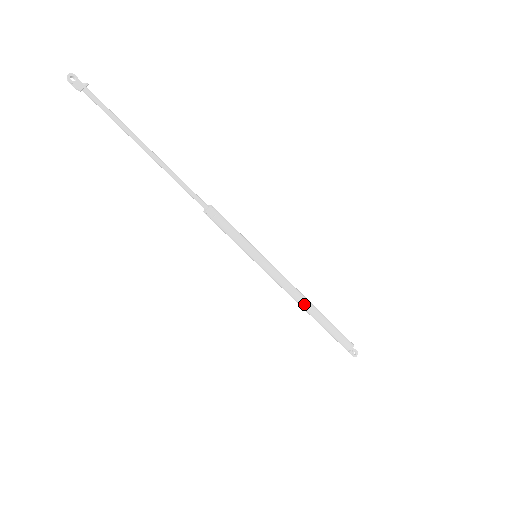
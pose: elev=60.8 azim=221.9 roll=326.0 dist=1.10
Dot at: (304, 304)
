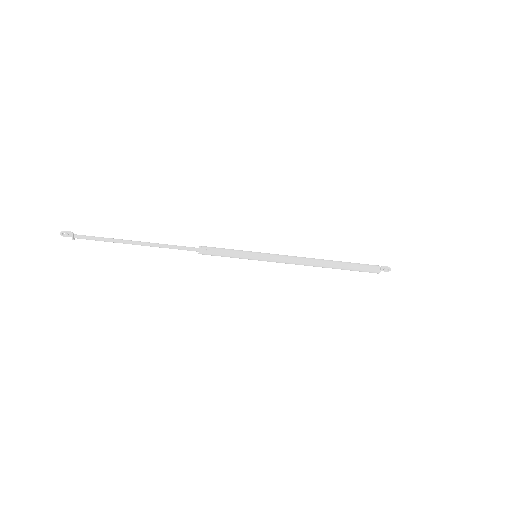
Dot at: (315, 266)
